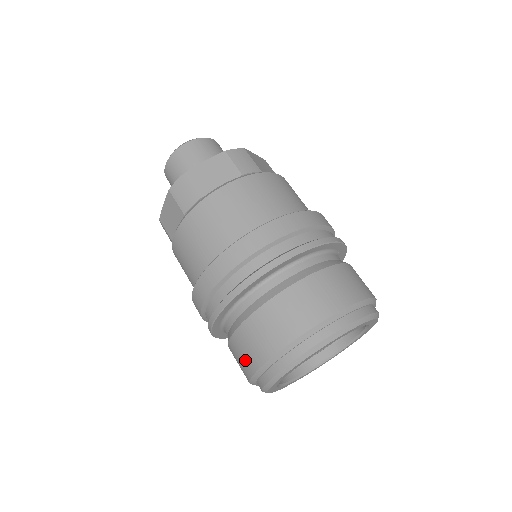
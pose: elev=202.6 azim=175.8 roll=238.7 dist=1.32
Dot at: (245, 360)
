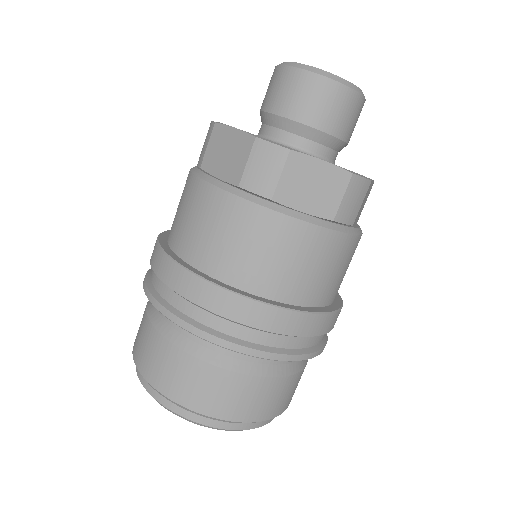
Dot at: occluded
